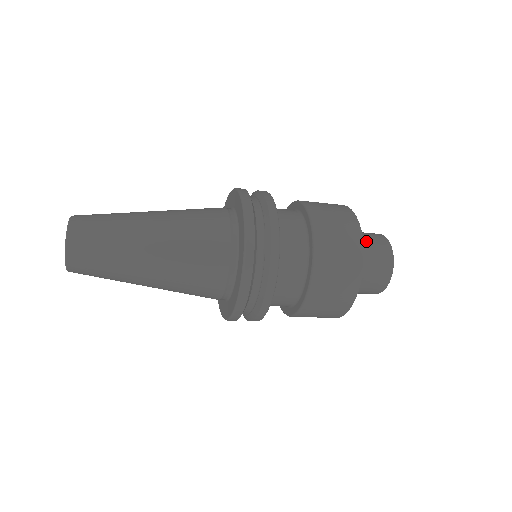
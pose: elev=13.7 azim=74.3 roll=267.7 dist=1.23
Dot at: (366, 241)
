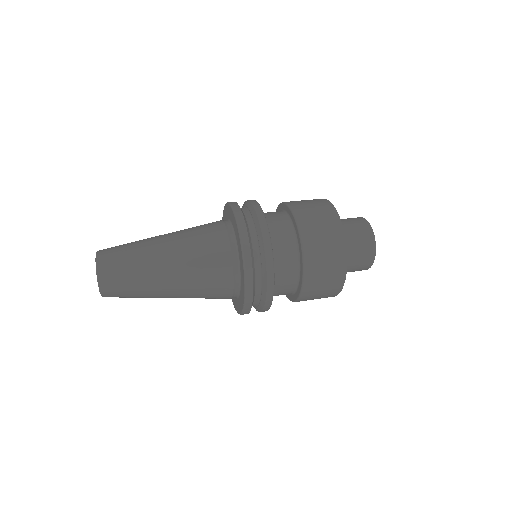
Dot at: (354, 252)
